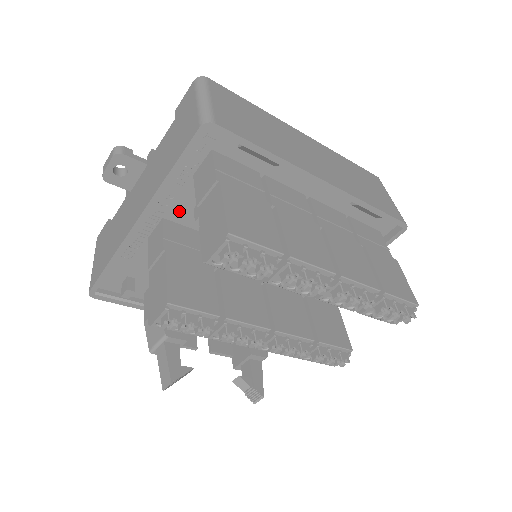
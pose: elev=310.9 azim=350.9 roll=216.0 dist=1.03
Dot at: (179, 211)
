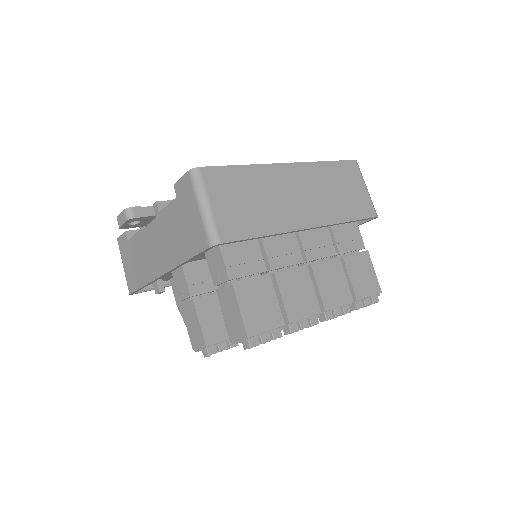
Dot at: (194, 259)
